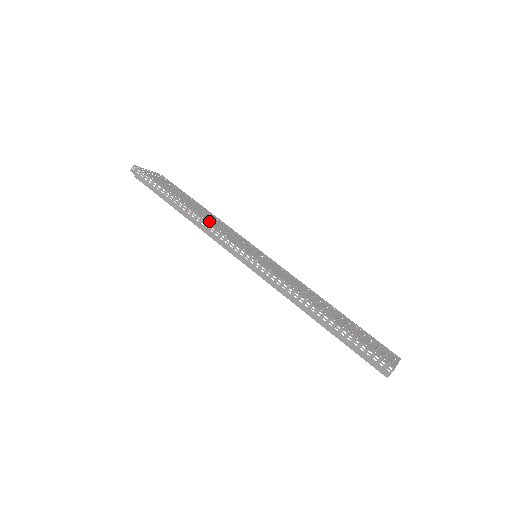
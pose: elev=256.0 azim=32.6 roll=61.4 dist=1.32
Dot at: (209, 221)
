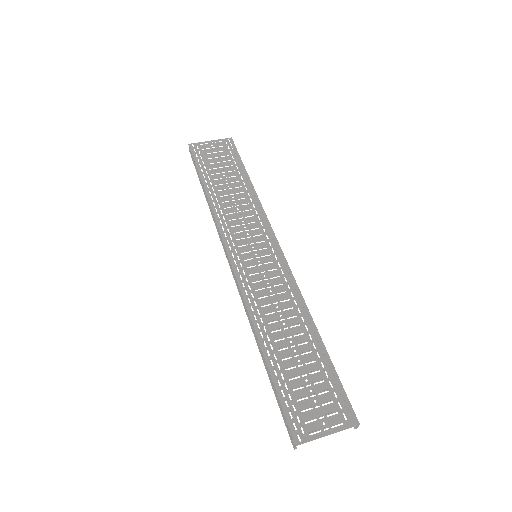
Dot at: (223, 213)
